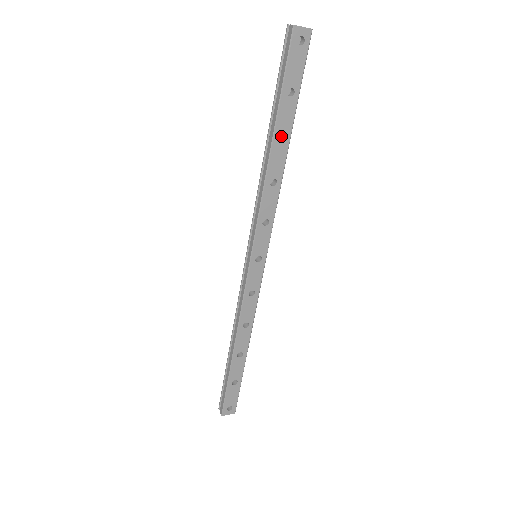
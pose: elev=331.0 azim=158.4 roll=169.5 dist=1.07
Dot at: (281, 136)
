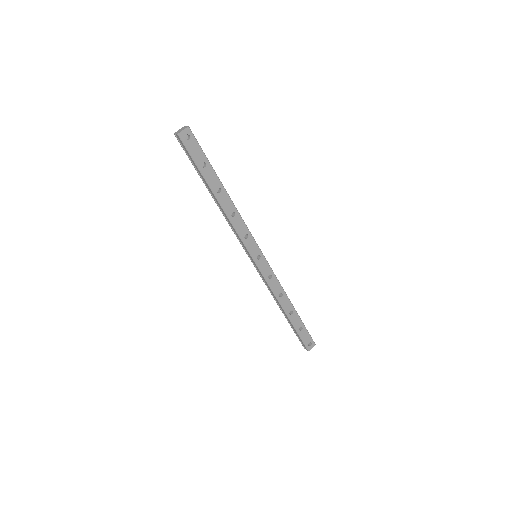
Dot at: occluded
